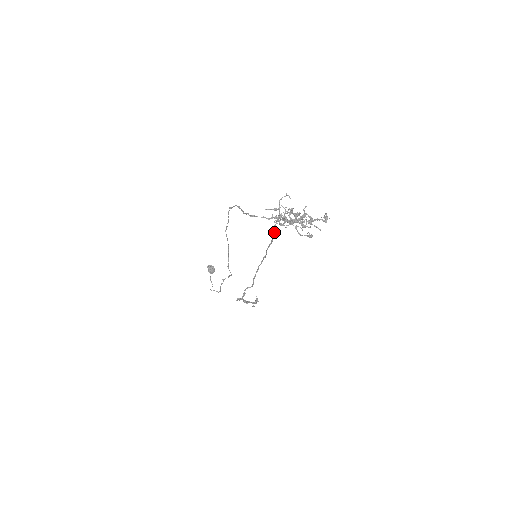
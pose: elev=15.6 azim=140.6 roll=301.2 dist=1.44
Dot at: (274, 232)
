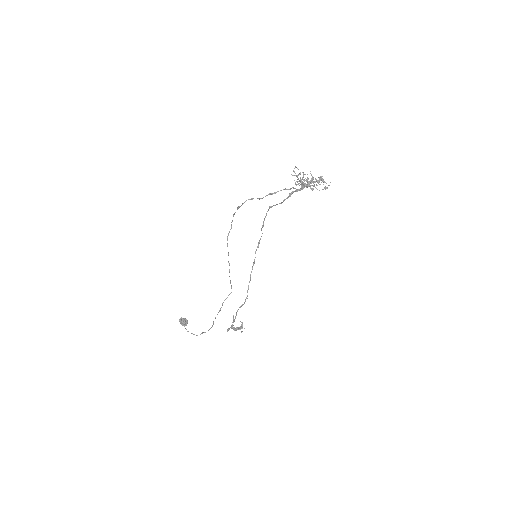
Dot at: occluded
